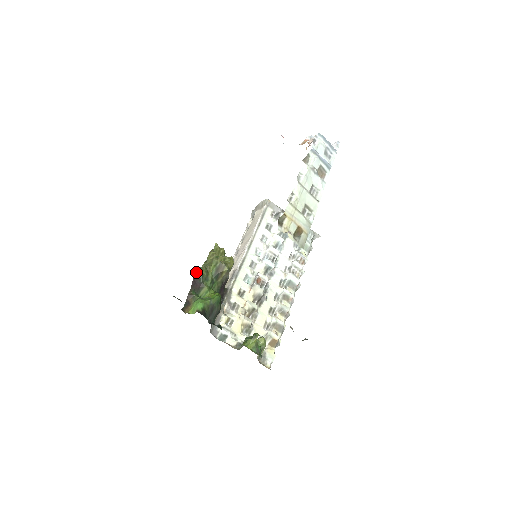
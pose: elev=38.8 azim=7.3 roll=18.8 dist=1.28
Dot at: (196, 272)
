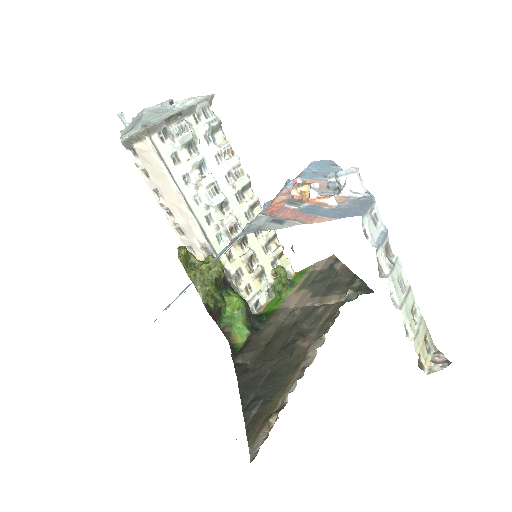
Dot at: (208, 311)
